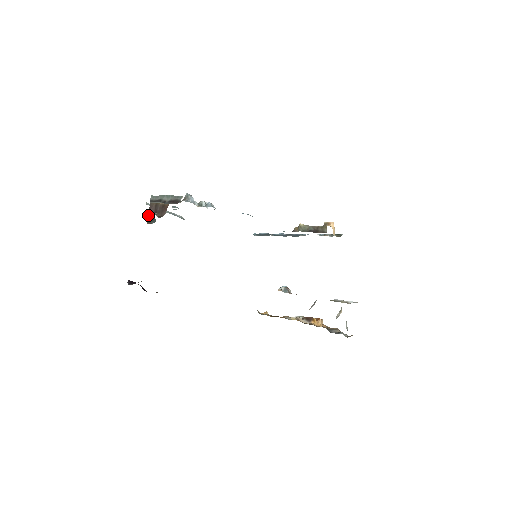
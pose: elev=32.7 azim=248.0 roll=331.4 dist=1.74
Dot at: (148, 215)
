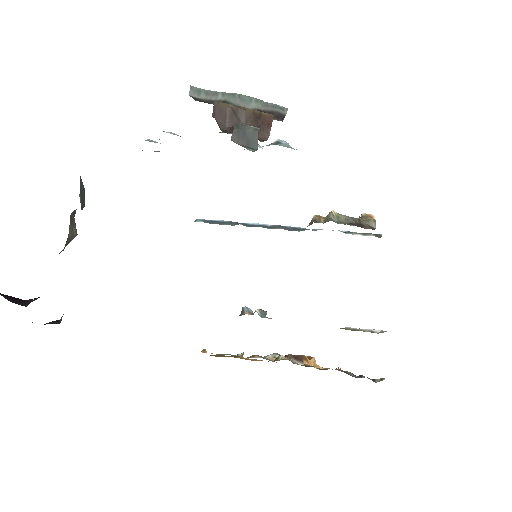
Dot at: (220, 128)
